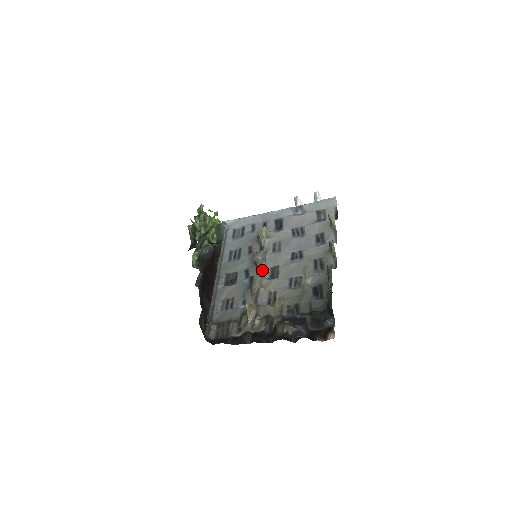
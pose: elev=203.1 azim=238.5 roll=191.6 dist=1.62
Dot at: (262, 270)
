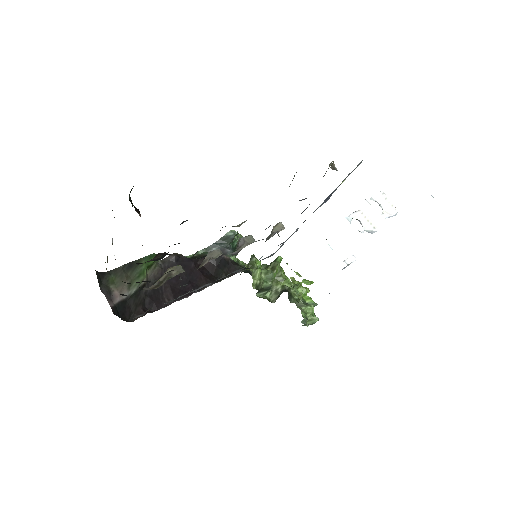
Dot at: occluded
